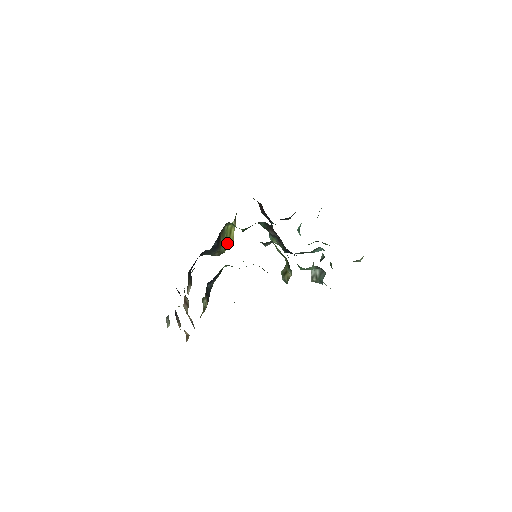
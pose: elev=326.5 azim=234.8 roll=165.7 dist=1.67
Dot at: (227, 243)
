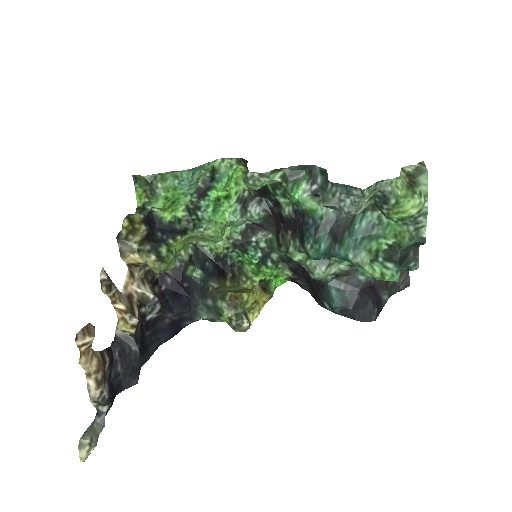
Dot at: (237, 292)
